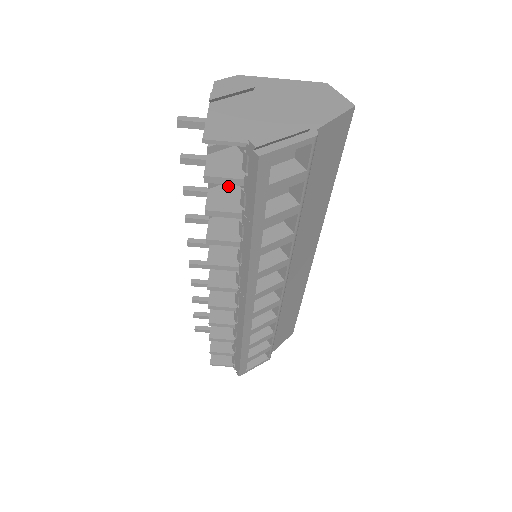
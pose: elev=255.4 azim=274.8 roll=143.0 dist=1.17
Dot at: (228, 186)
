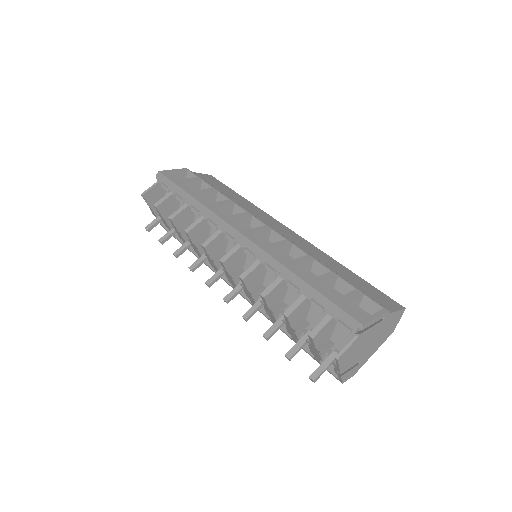
Dot at: occluded
